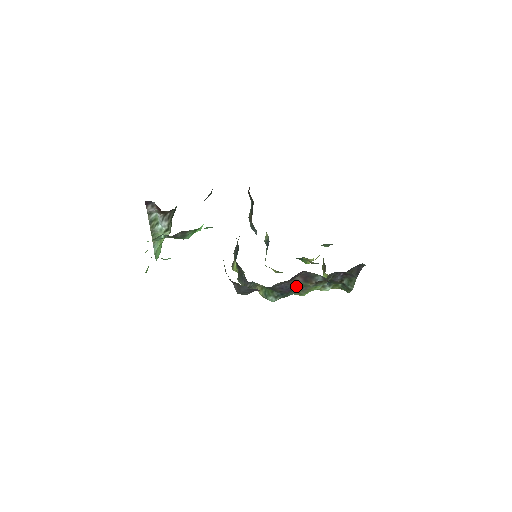
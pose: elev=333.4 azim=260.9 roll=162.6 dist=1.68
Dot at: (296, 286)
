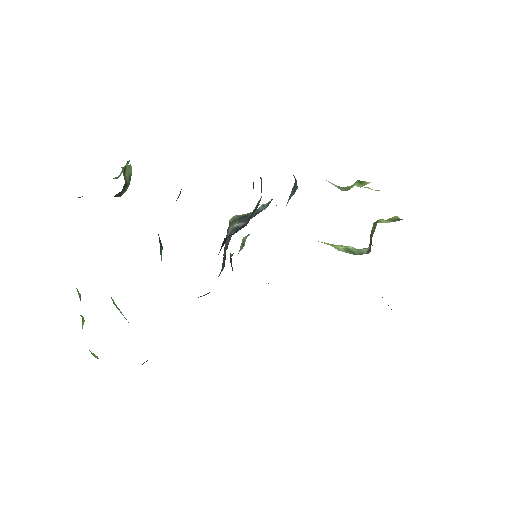
Dot at: occluded
